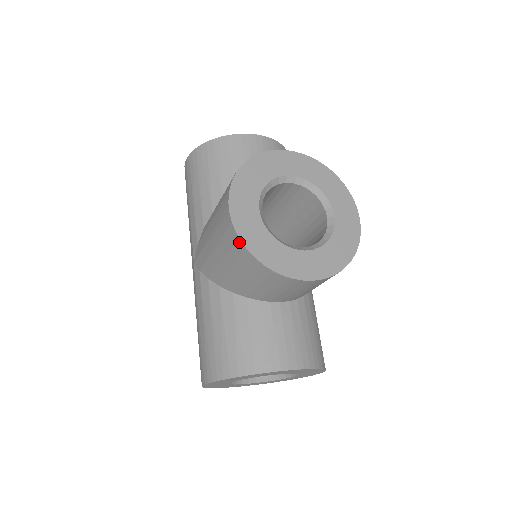
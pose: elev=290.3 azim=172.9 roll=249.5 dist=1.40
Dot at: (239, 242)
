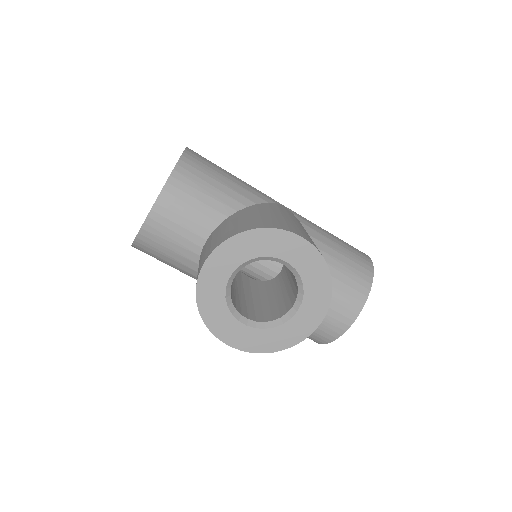
Dot at: (259, 352)
